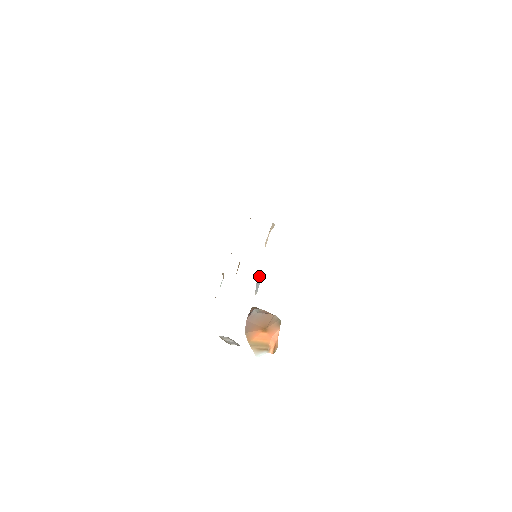
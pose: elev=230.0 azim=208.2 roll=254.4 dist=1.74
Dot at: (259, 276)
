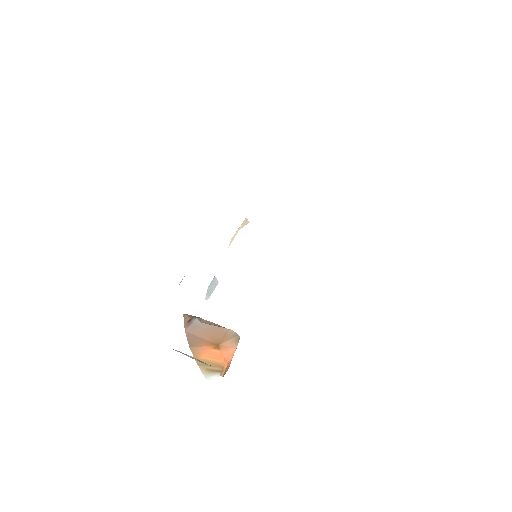
Dot at: (215, 278)
